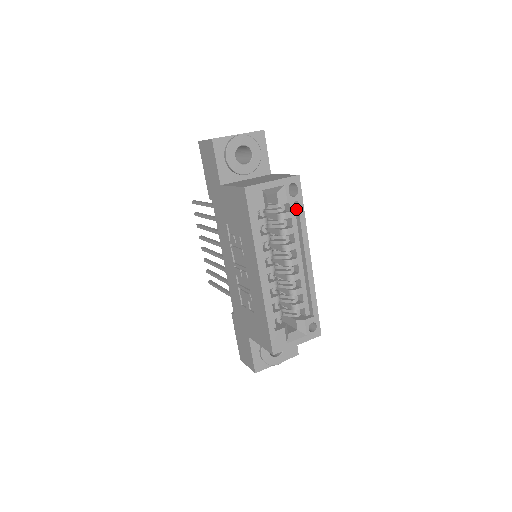
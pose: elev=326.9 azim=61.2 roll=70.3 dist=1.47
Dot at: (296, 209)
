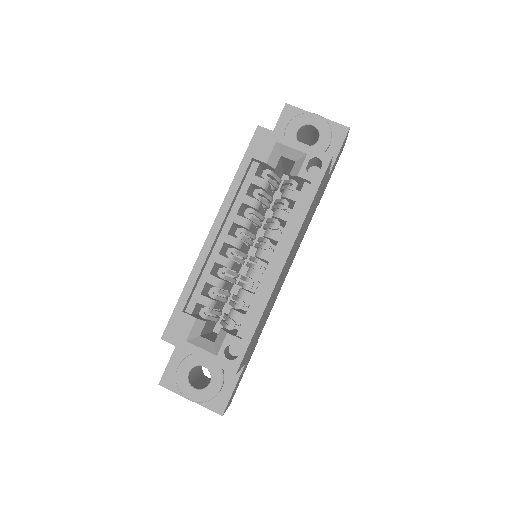
Dot at: (307, 194)
